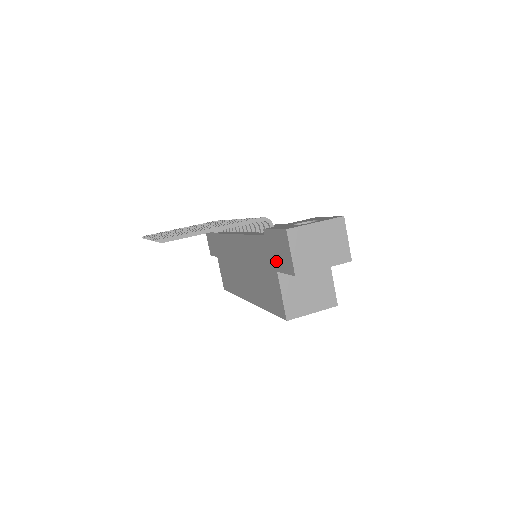
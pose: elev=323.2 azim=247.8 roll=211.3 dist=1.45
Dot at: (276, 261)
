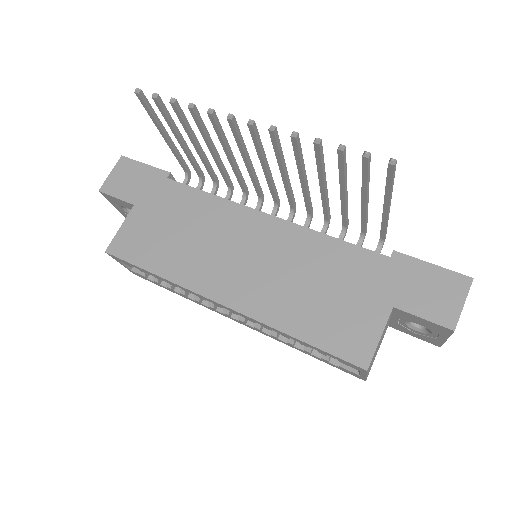
Dot at: (404, 295)
